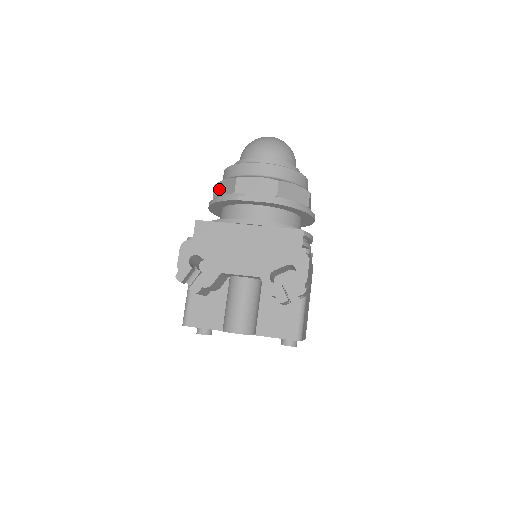
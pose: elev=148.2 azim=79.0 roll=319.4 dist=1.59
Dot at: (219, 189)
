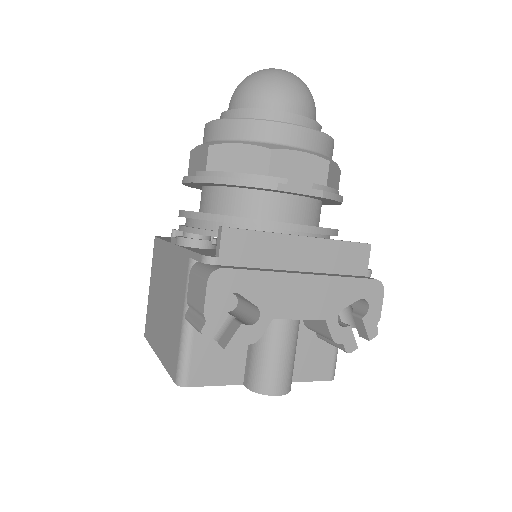
Dot at: (224, 157)
